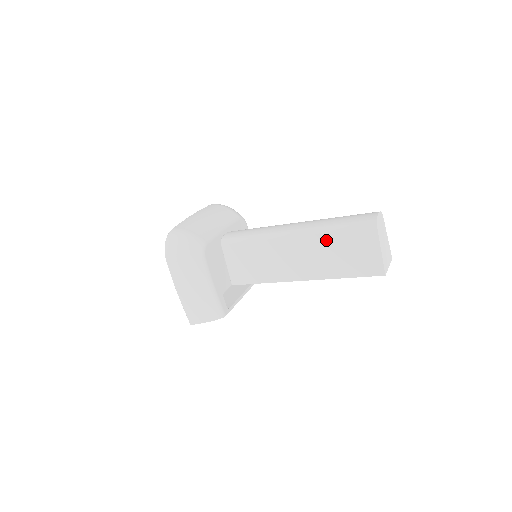
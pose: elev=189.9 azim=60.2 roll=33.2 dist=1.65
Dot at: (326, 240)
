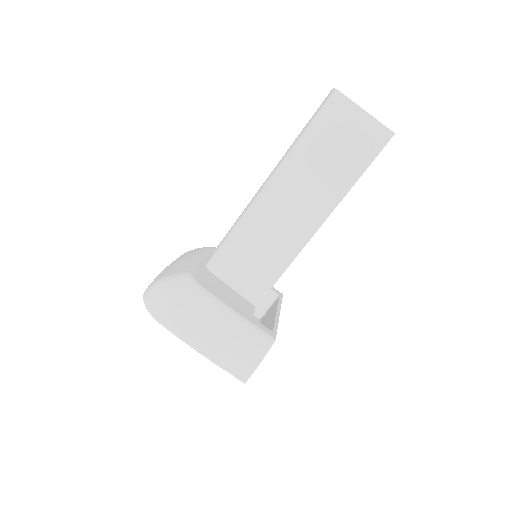
Dot at: (307, 157)
